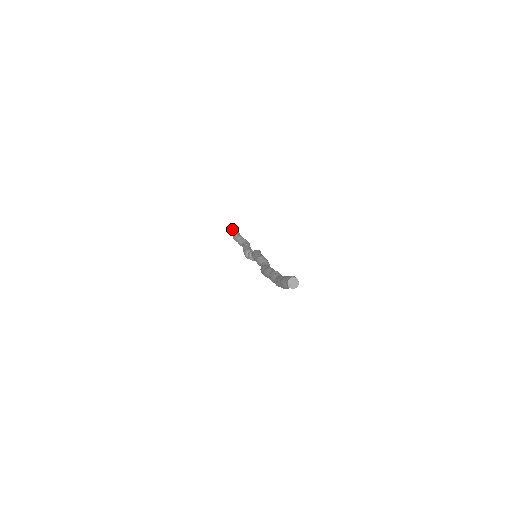
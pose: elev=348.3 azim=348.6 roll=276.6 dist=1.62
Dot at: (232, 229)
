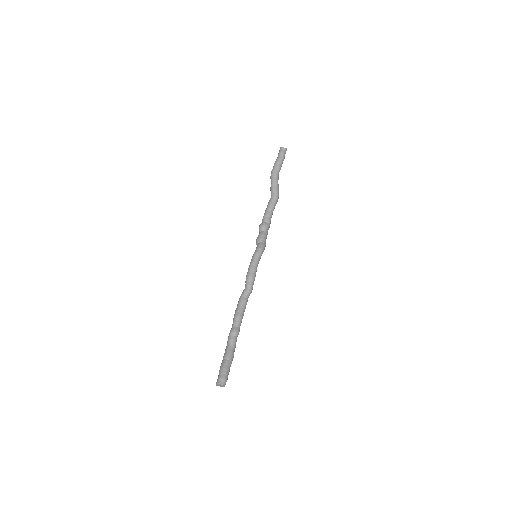
Dot at: (279, 151)
